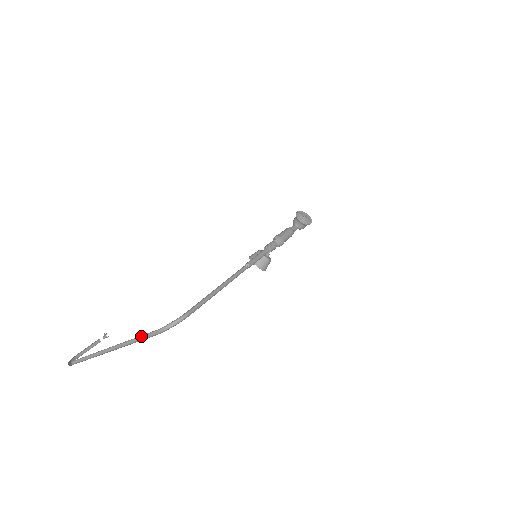
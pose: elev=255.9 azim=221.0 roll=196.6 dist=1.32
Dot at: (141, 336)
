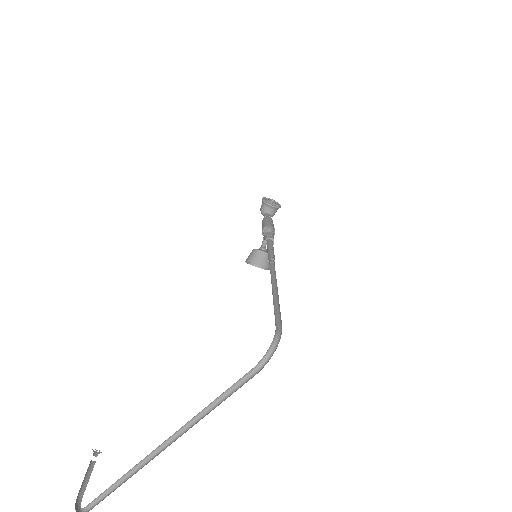
Dot at: (223, 393)
